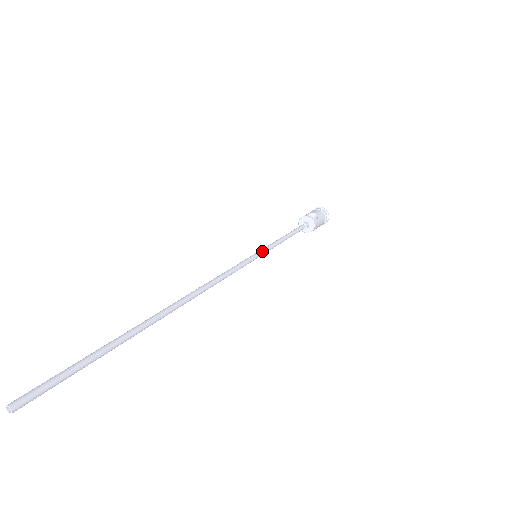
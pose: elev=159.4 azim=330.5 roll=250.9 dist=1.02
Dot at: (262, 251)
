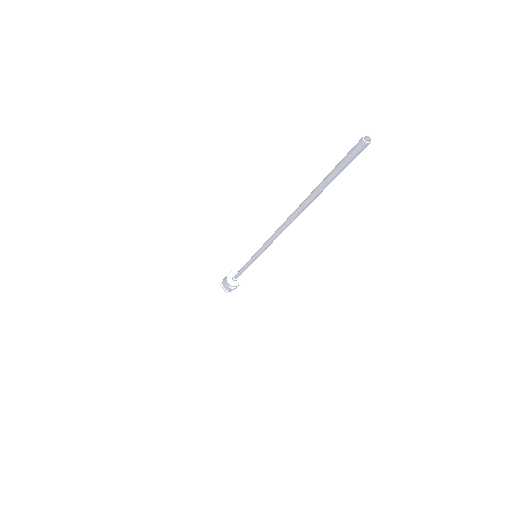
Dot at: occluded
